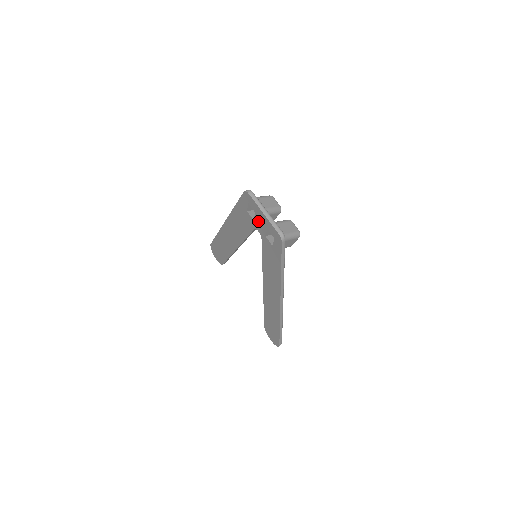
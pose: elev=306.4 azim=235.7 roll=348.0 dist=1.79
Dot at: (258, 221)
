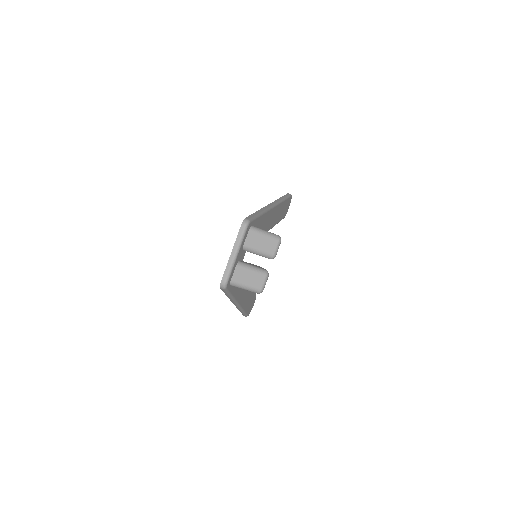
Dot at: occluded
